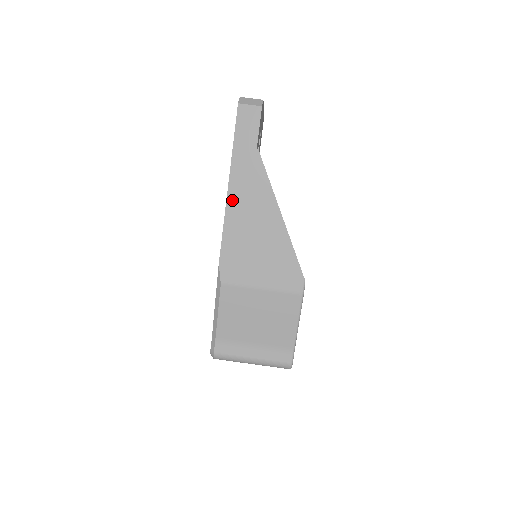
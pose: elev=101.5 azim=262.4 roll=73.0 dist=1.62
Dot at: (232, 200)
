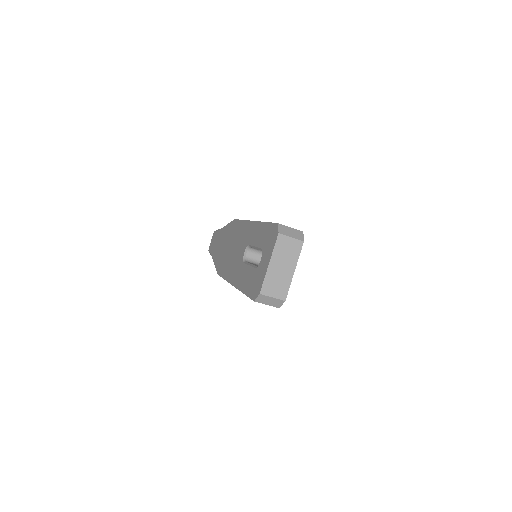
Dot at: occluded
